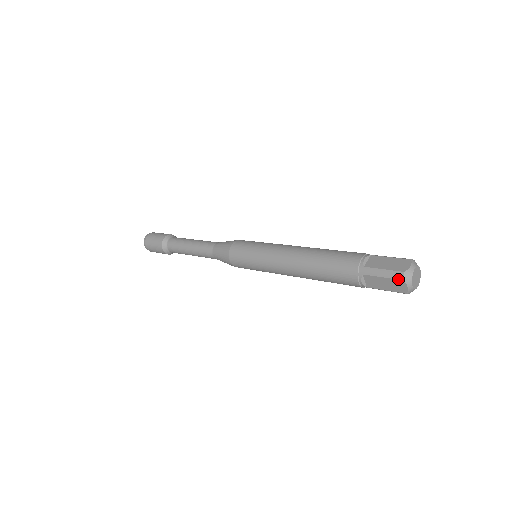
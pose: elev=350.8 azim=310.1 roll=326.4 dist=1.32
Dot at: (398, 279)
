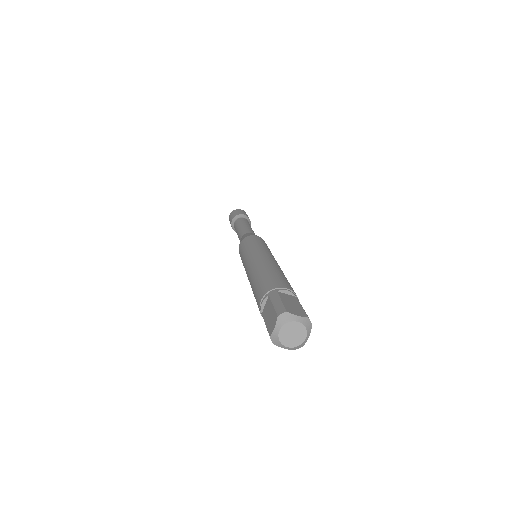
Dot at: (277, 313)
